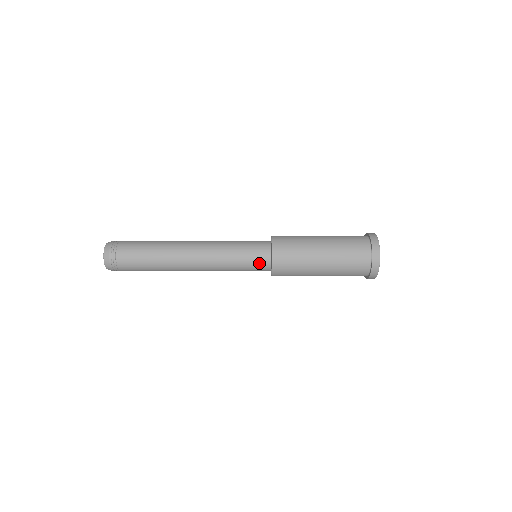
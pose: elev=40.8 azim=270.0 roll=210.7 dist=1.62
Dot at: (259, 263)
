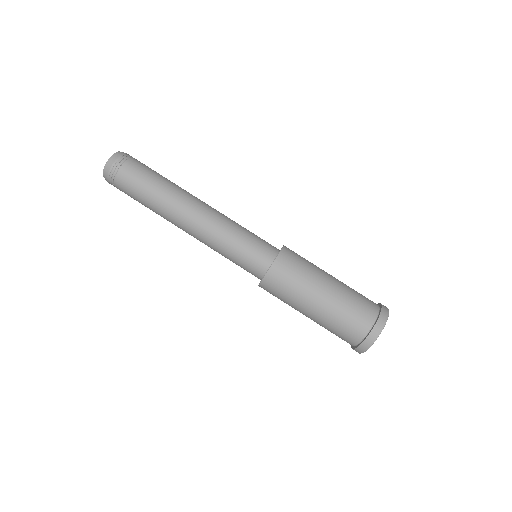
Dot at: (256, 261)
